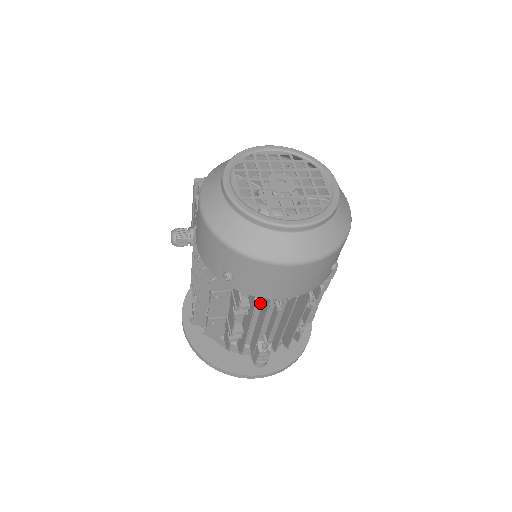
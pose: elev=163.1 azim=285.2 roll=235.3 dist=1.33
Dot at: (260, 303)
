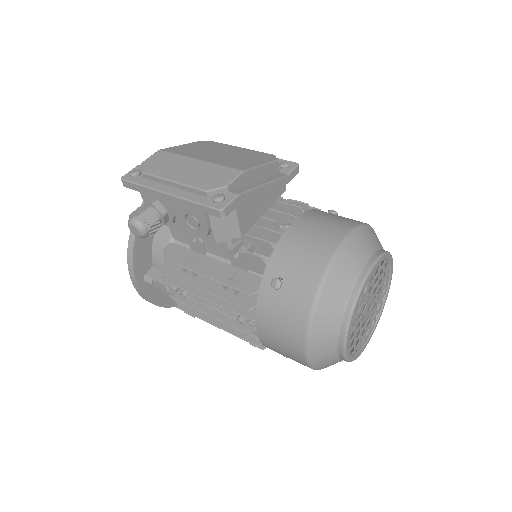
Dot at: occluded
